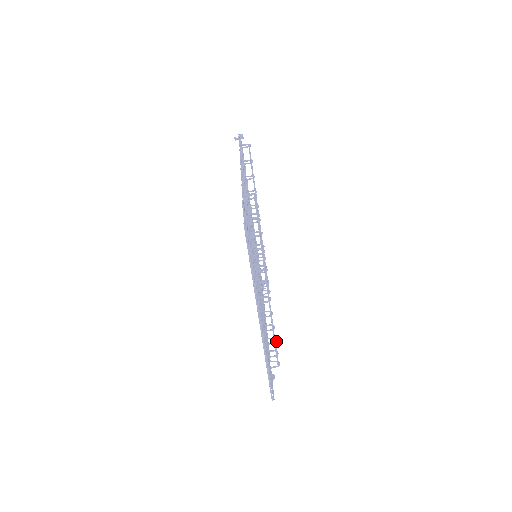
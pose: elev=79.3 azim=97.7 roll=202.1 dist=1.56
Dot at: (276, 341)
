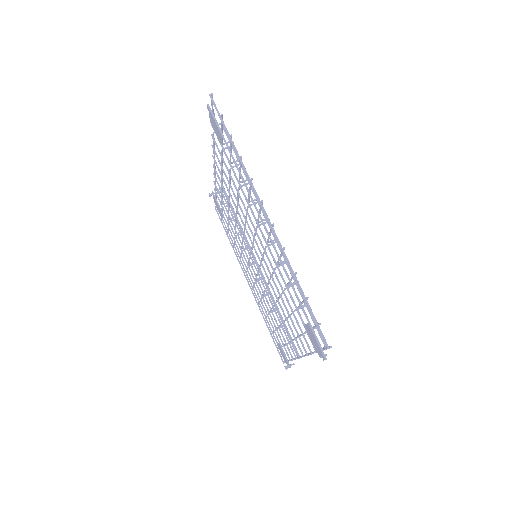
Dot at: occluded
